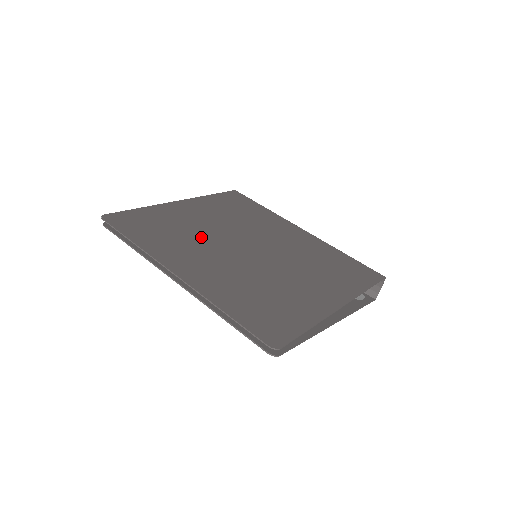
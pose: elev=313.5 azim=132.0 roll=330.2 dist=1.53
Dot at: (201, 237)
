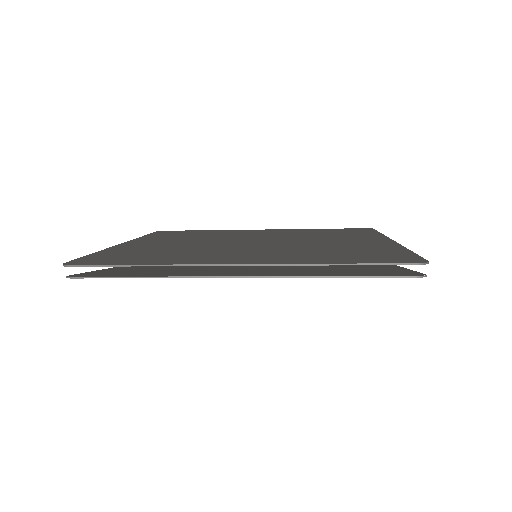
Dot at: (200, 248)
